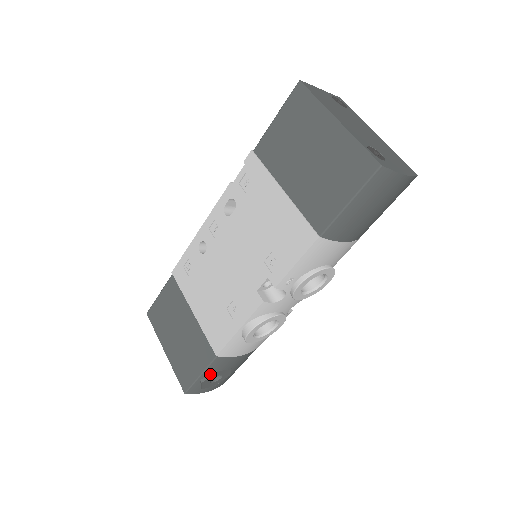
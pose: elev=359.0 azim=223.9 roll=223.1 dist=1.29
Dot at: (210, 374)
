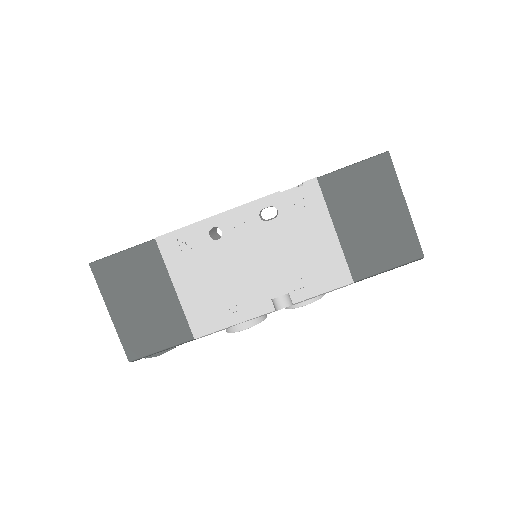
Dot at: (168, 349)
